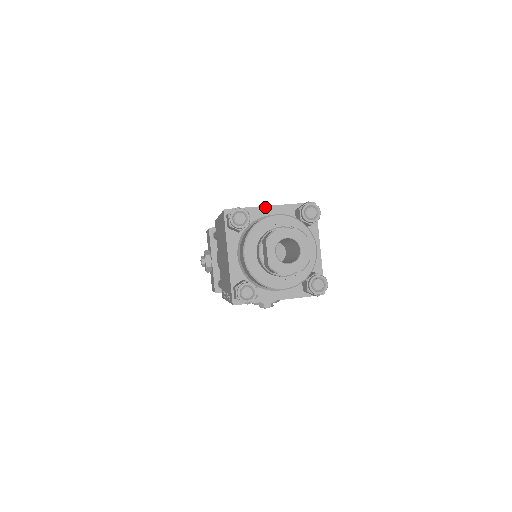
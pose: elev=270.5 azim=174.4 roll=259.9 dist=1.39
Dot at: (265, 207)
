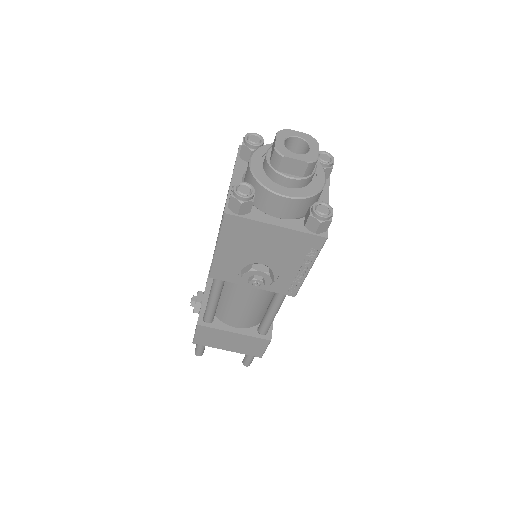
Dot at: occluded
